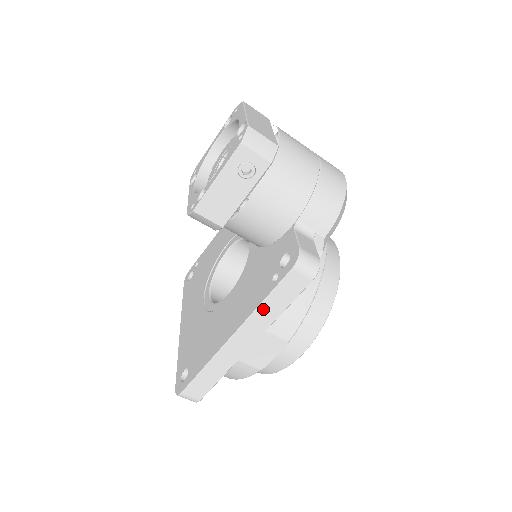
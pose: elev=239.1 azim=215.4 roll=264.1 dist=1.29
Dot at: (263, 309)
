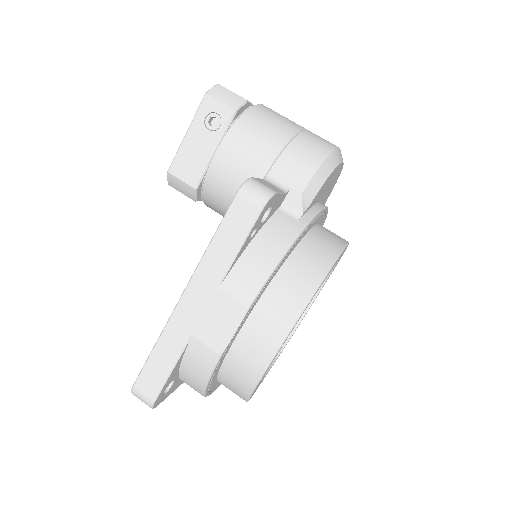
Dot at: (211, 253)
